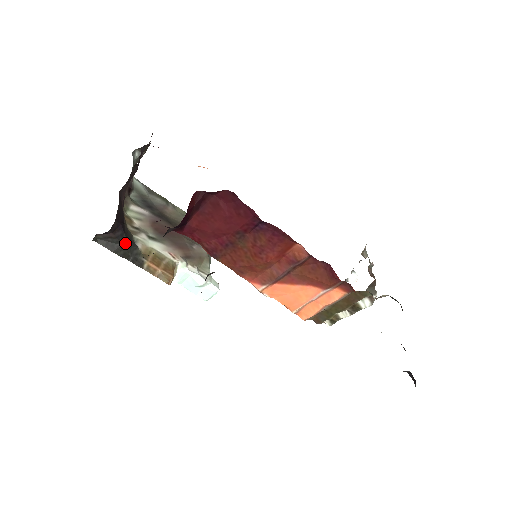
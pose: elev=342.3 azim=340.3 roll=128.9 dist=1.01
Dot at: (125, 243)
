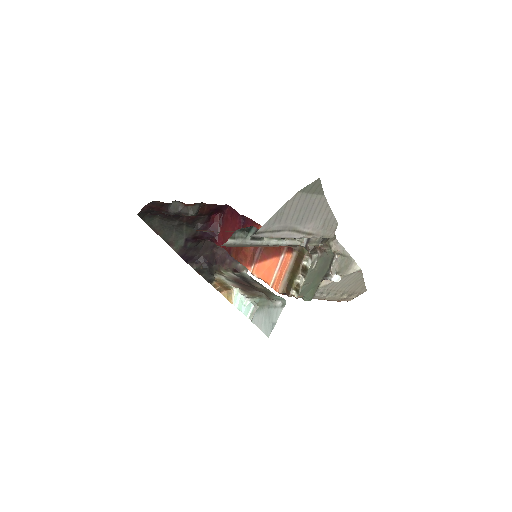
Dot at: (207, 271)
